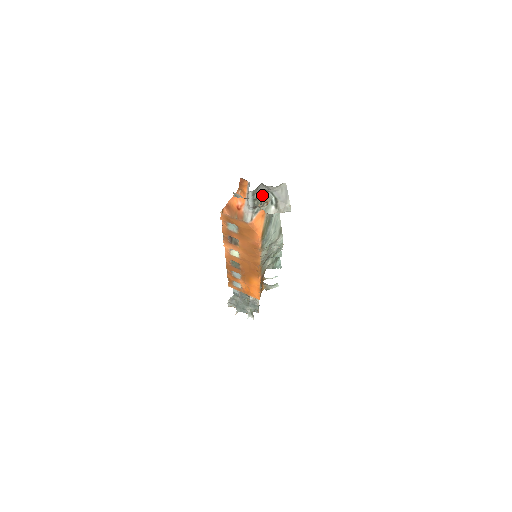
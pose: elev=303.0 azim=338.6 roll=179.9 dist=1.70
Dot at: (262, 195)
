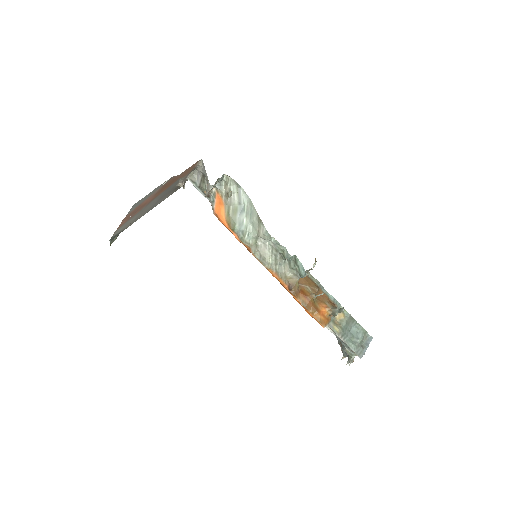
Dot at: (204, 181)
